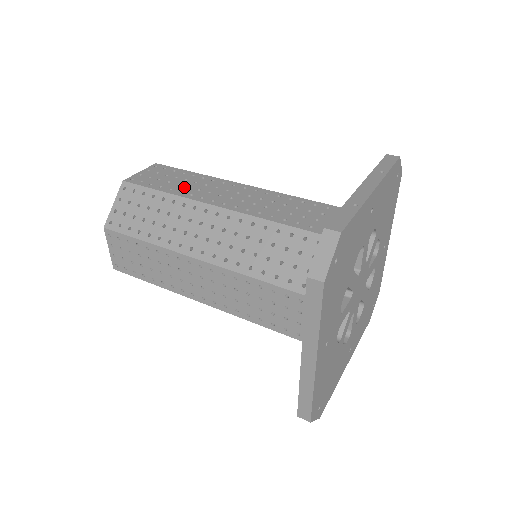
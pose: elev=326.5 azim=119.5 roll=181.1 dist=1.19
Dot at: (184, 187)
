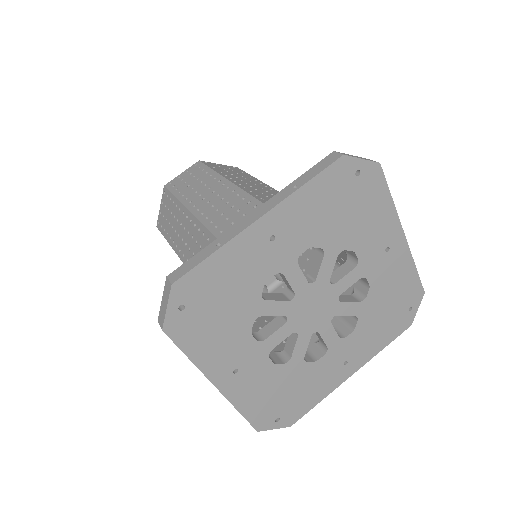
Dot at: (193, 192)
